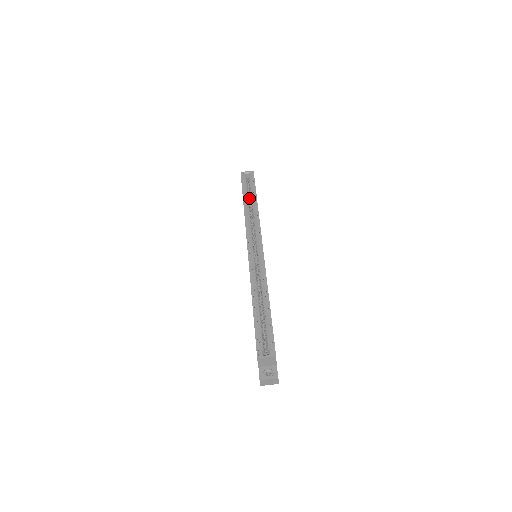
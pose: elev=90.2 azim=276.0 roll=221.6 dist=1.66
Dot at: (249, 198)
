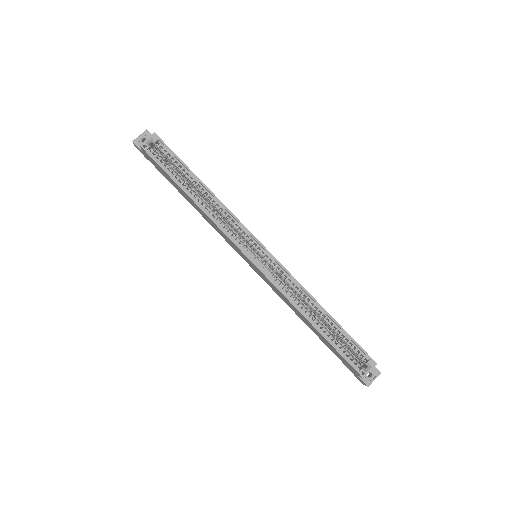
Dot at: (184, 180)
